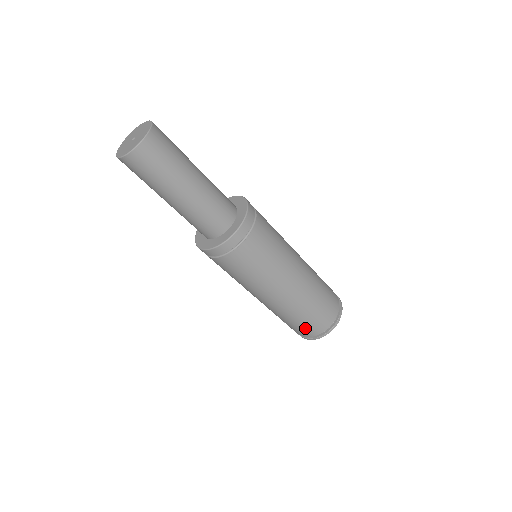
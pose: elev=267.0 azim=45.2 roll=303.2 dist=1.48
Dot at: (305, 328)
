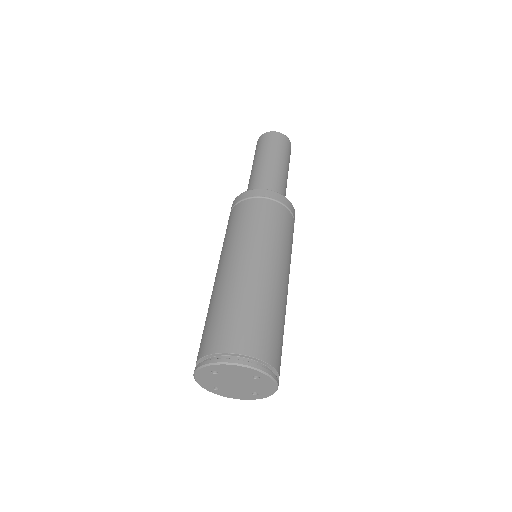
Dot at: (216, 331)
